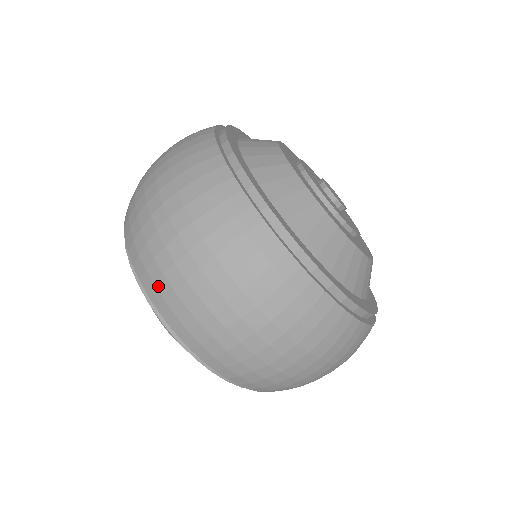
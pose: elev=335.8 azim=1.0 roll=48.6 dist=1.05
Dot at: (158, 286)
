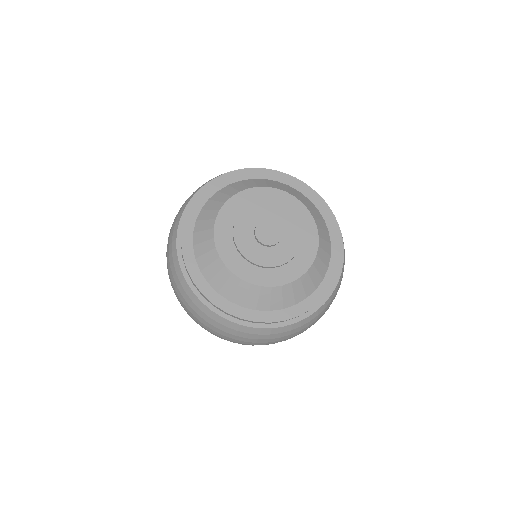
Dot at: occluded
